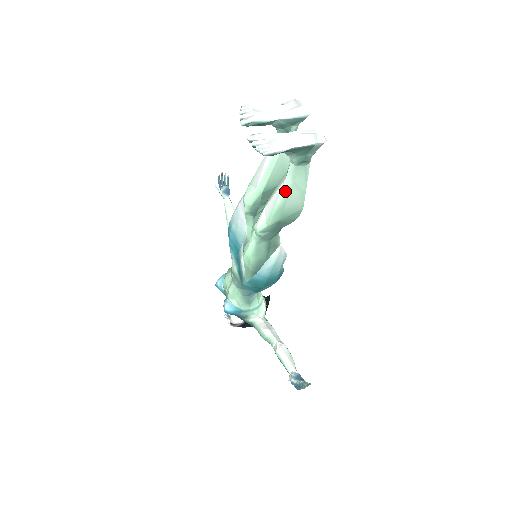
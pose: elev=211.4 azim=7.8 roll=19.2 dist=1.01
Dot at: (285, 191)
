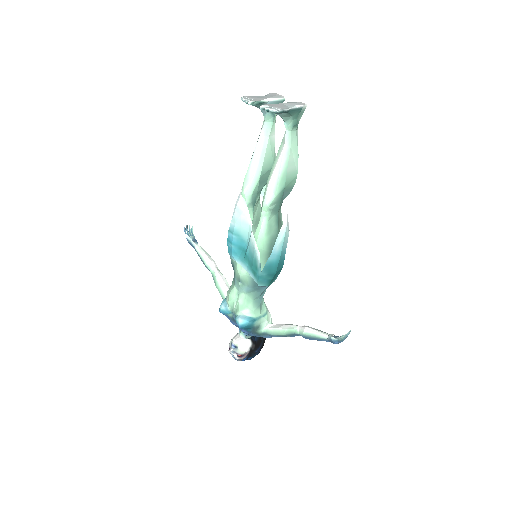
Dot at: (285, 157)
